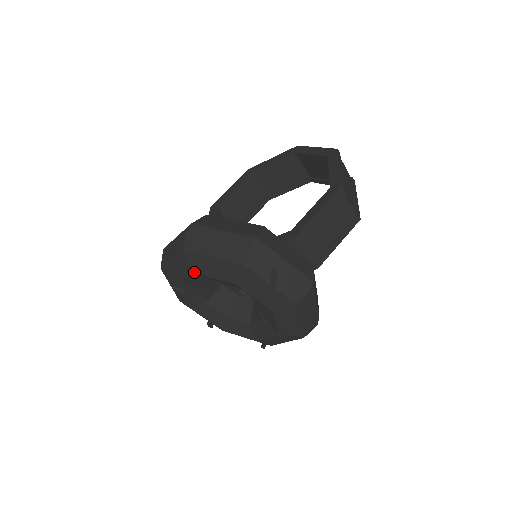
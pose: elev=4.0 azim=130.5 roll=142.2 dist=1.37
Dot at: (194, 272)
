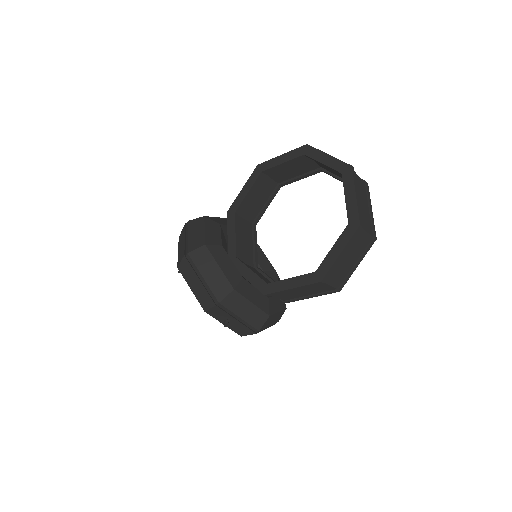
Dot at: occluded
